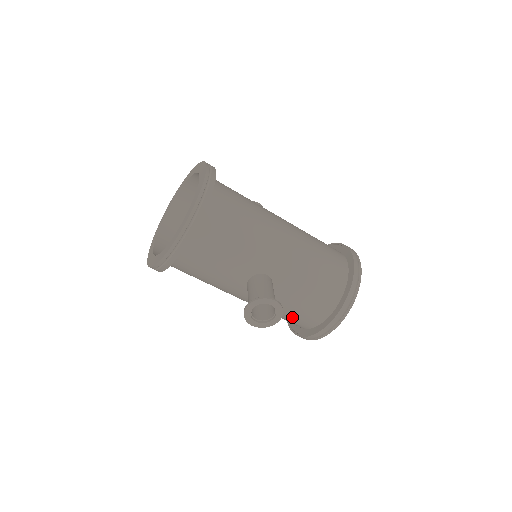
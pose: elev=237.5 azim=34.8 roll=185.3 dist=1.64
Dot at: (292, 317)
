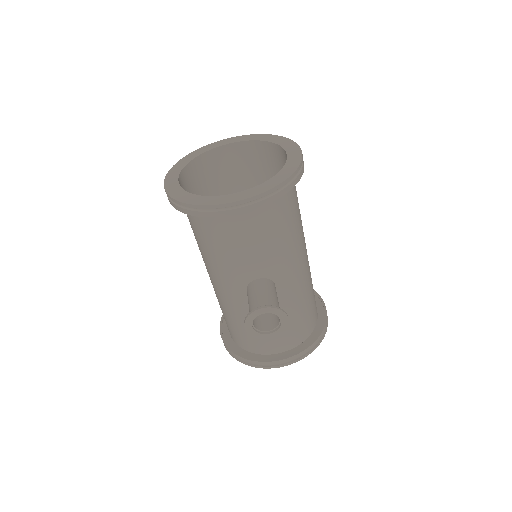
Dot at: occluded
